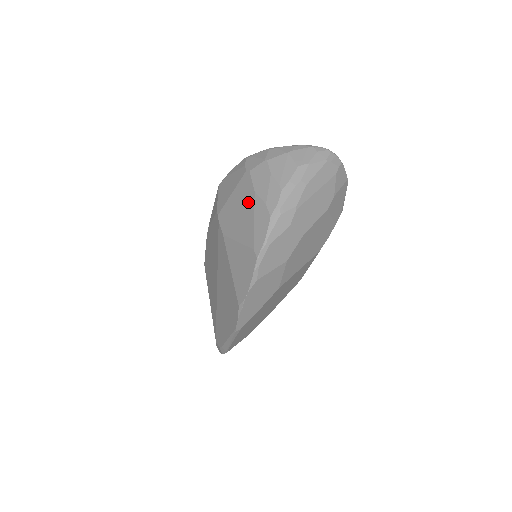
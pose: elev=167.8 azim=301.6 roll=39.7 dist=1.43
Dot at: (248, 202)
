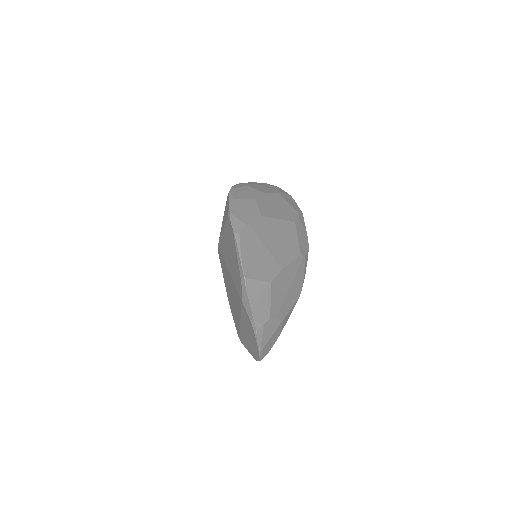
Dot at: occluded
